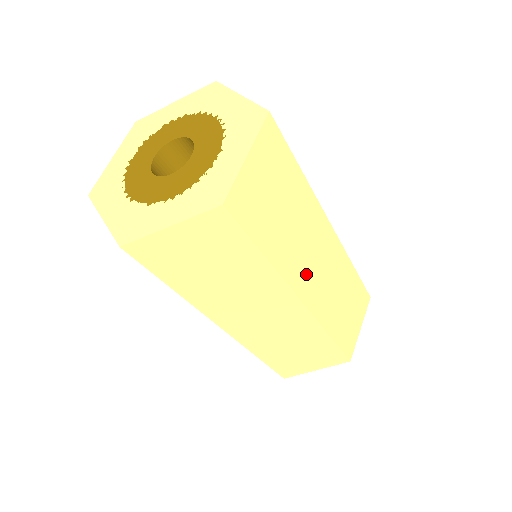
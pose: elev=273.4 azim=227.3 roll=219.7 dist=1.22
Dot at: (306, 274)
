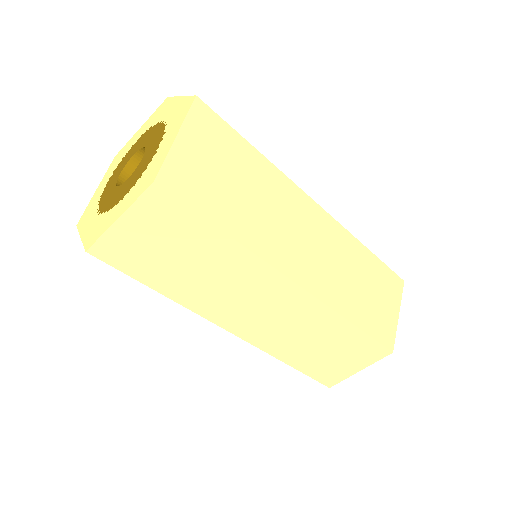
Dot at: occluded
